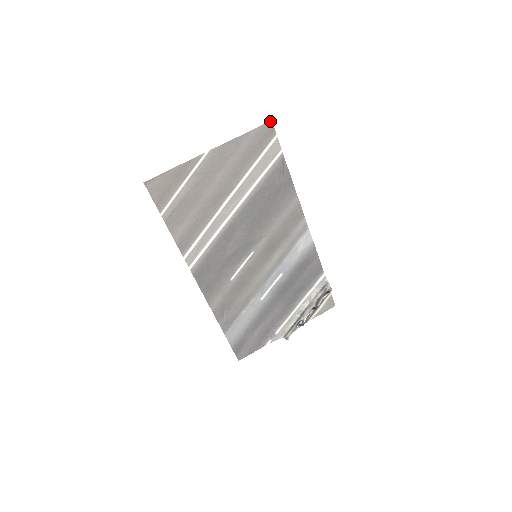
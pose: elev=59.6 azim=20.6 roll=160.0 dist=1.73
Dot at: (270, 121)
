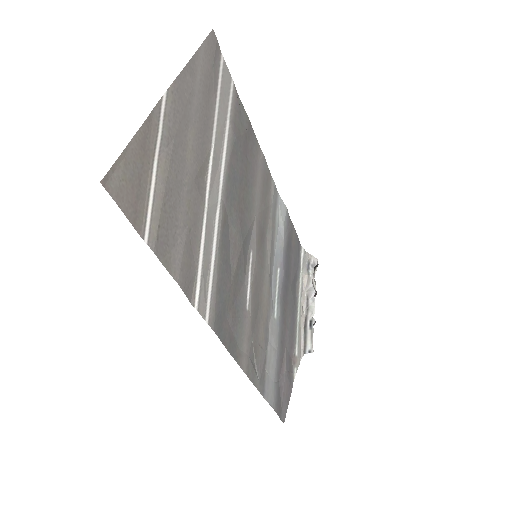
Dot at: occluded
